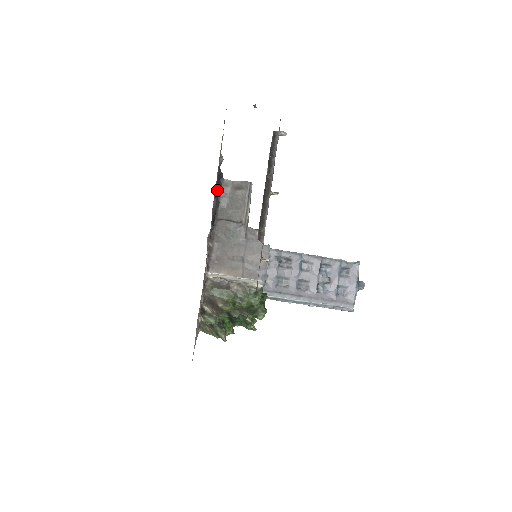
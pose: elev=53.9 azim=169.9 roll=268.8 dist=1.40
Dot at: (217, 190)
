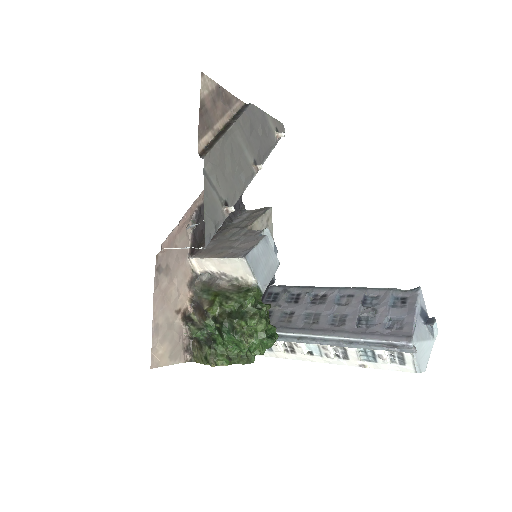
Dot at: occluded
